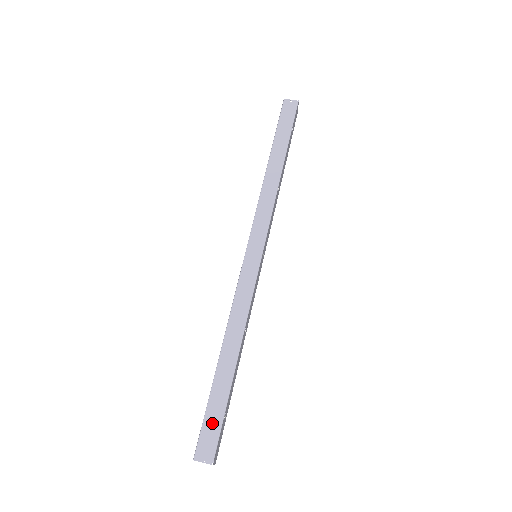
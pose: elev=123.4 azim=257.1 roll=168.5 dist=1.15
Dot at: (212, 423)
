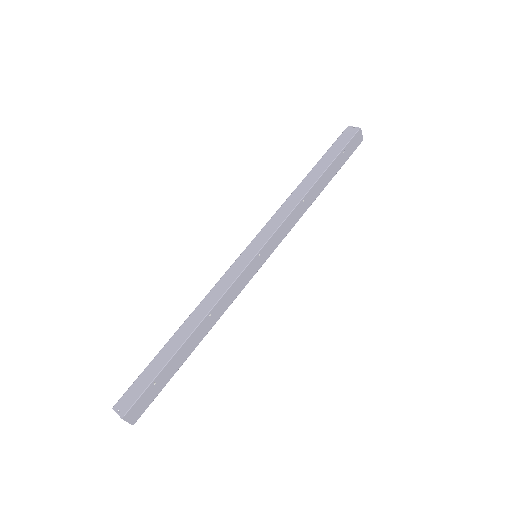
Dot at: (141, 383)
